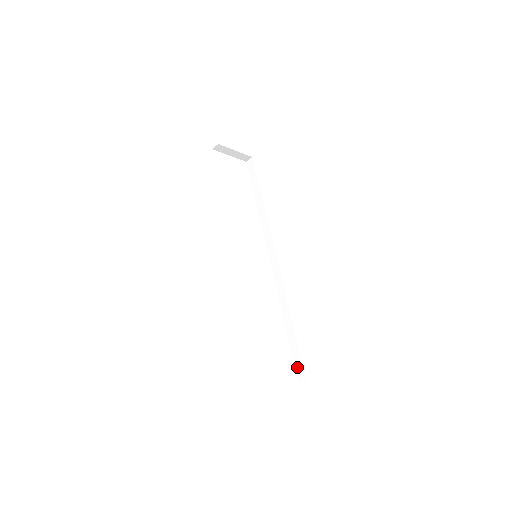
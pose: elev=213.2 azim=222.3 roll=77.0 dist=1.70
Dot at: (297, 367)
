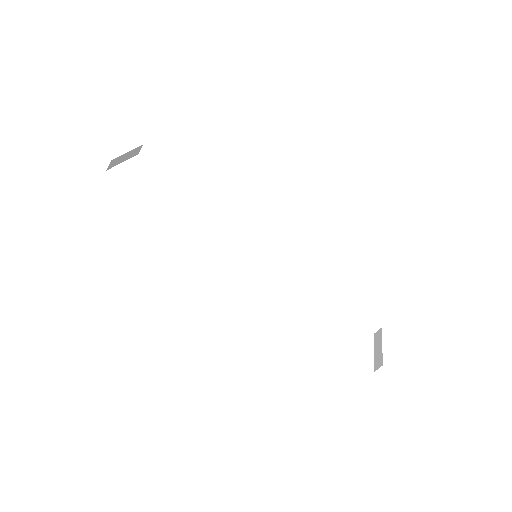
Dot at: (364, 323)
